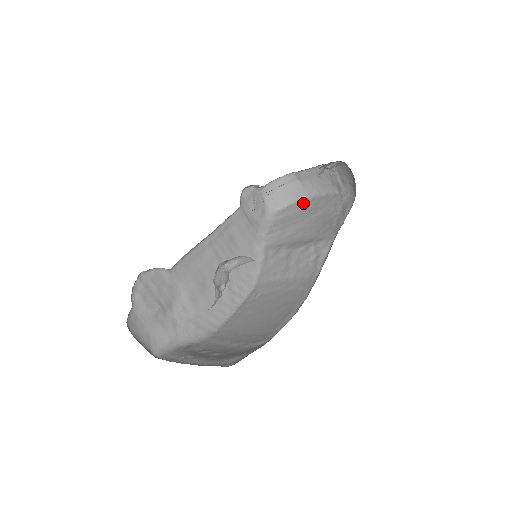
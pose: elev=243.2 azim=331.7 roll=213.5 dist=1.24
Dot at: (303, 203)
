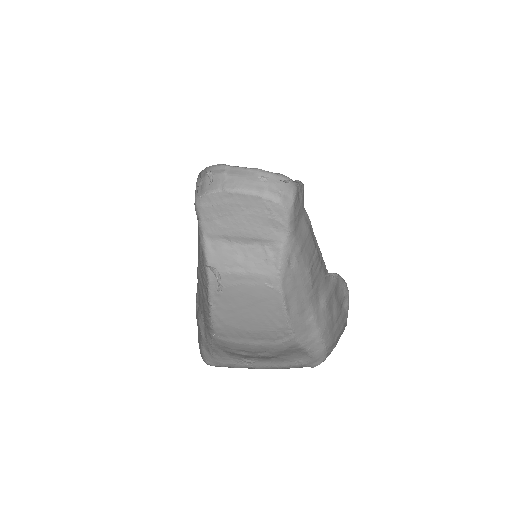
Dot at: (224, 195)
